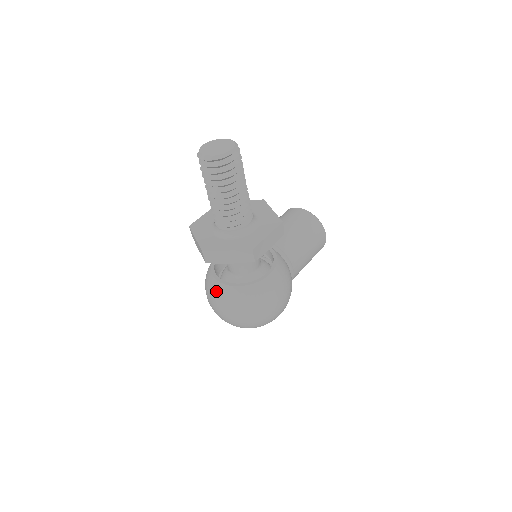
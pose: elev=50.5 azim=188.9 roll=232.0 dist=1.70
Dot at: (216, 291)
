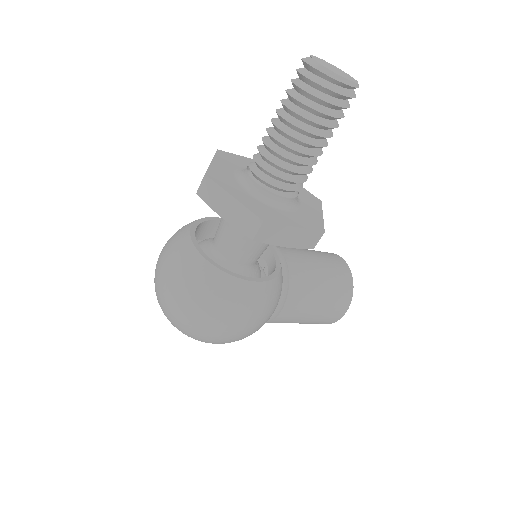
Dot at: (178, 245)
